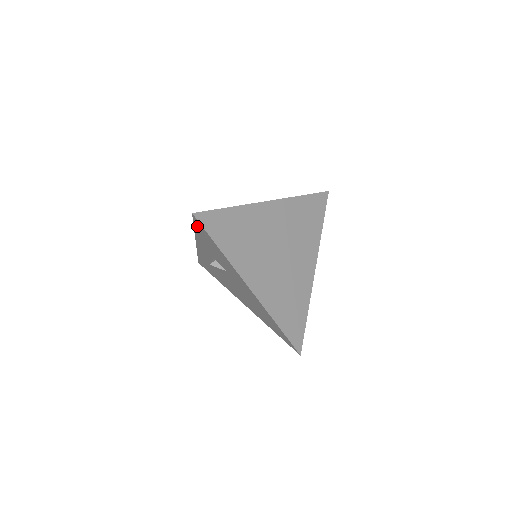
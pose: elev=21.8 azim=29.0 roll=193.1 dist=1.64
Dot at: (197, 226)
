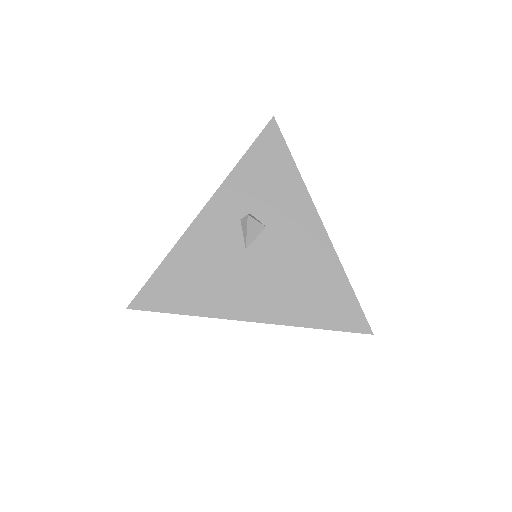
Dot at: (262, 143)
